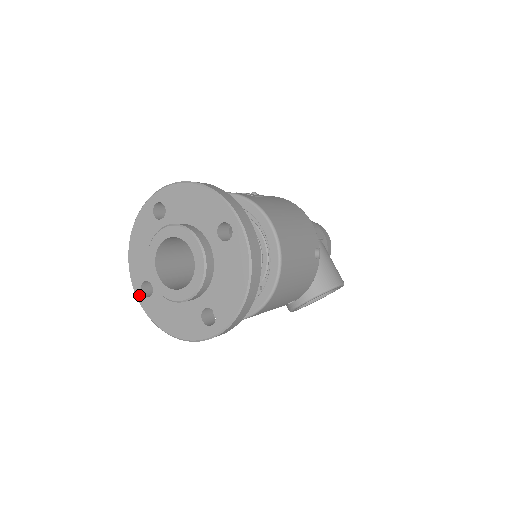
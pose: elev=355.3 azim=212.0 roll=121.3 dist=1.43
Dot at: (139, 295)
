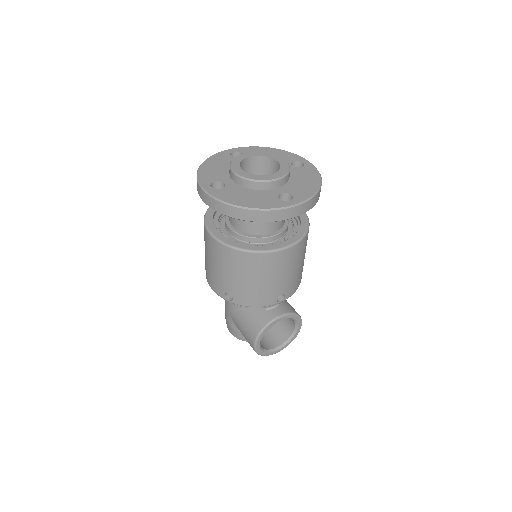
Dot at: (208, 188)
